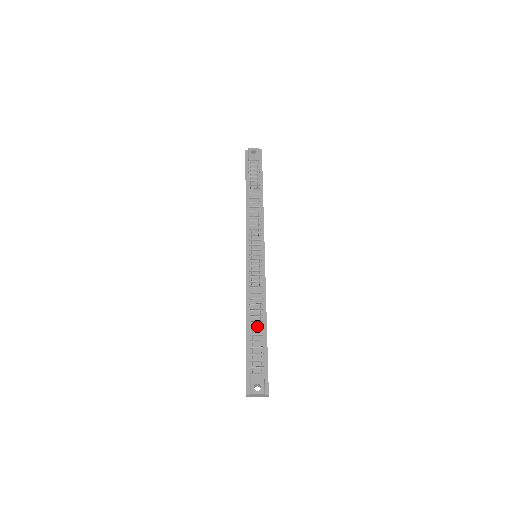
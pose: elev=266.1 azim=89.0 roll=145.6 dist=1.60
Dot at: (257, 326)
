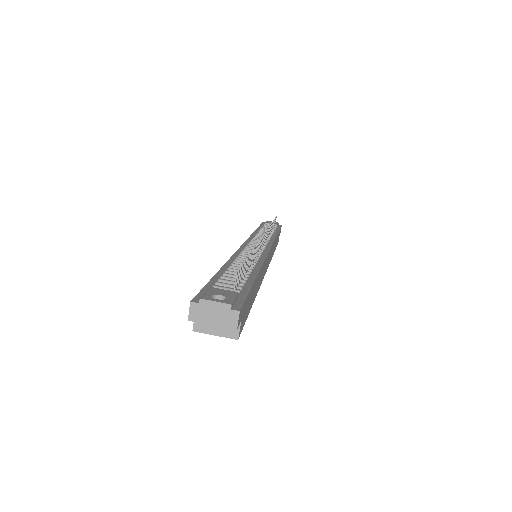
Dot at: occluded
